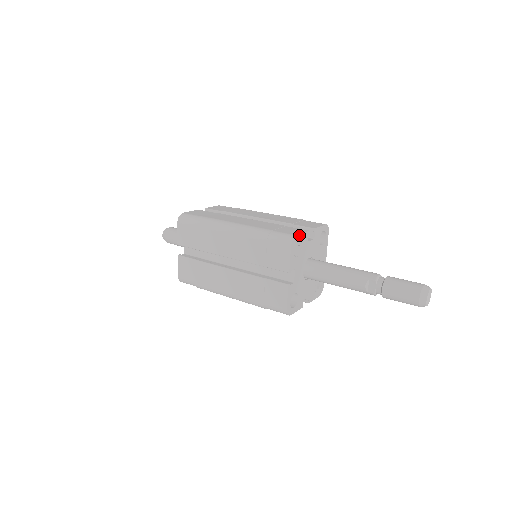
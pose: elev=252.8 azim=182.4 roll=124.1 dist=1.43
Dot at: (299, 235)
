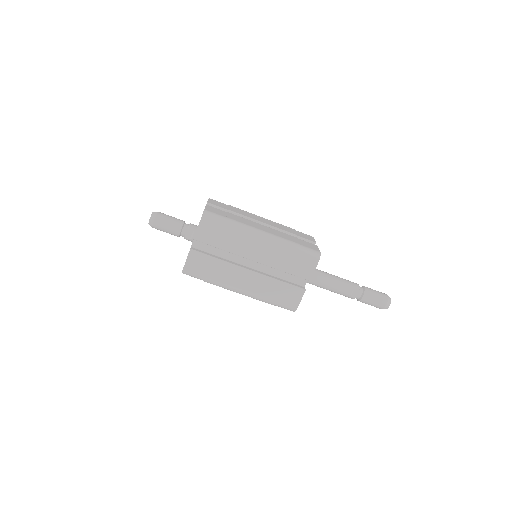
Dot at: (319, 251)
